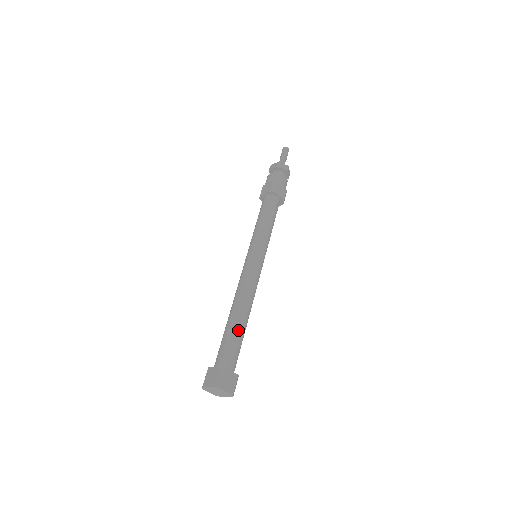
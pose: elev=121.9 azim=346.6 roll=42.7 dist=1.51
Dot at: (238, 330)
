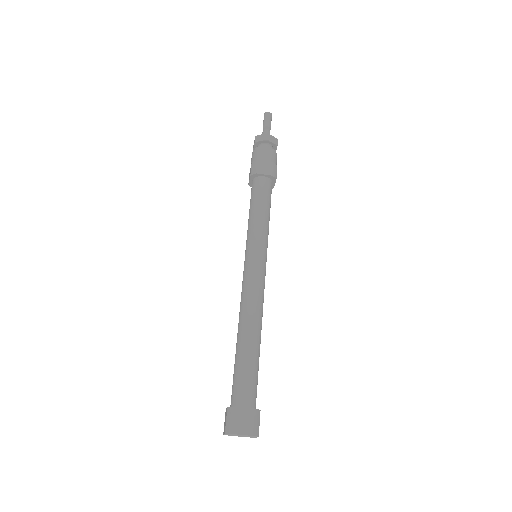
Dot at: (244, 354)
